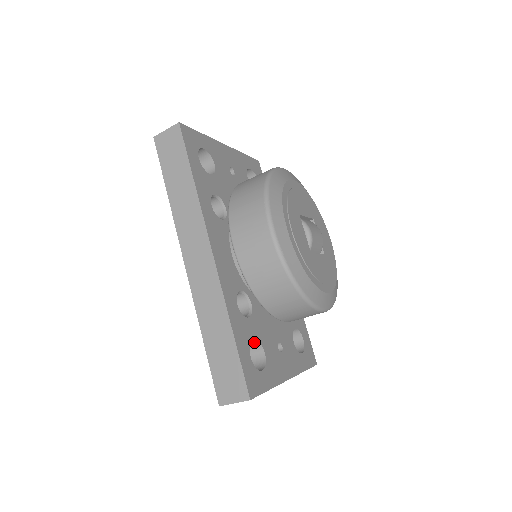
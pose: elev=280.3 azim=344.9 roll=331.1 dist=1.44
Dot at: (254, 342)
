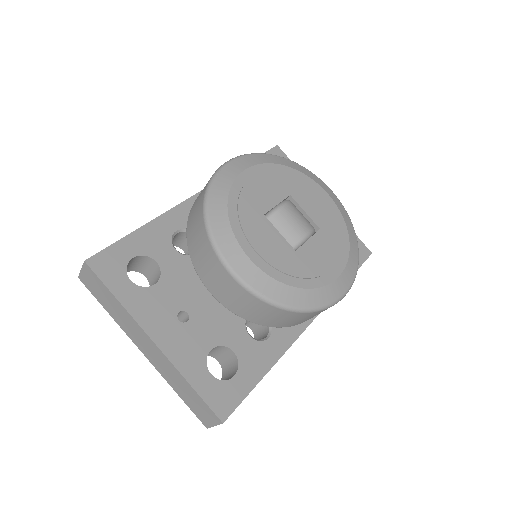
Dot at: (159, 271)
